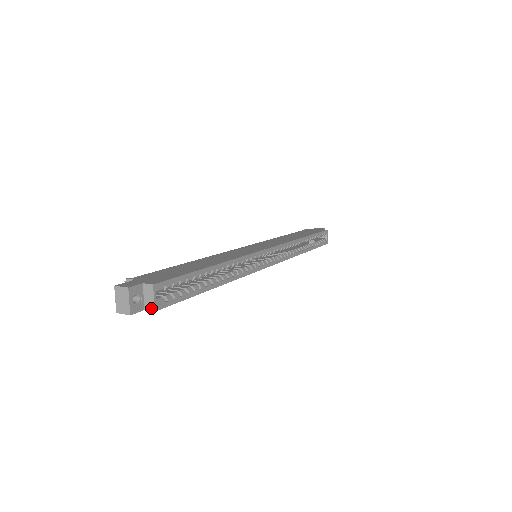
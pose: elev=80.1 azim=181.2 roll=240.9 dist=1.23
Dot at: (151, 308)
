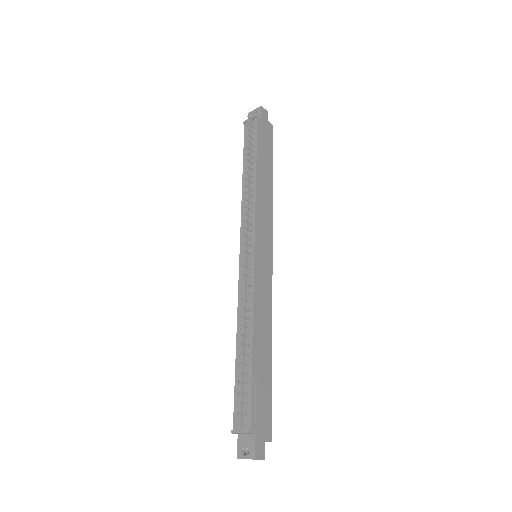
Dot at: occluded
